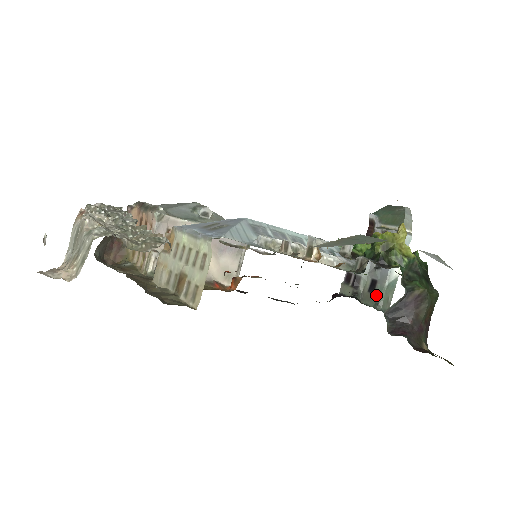
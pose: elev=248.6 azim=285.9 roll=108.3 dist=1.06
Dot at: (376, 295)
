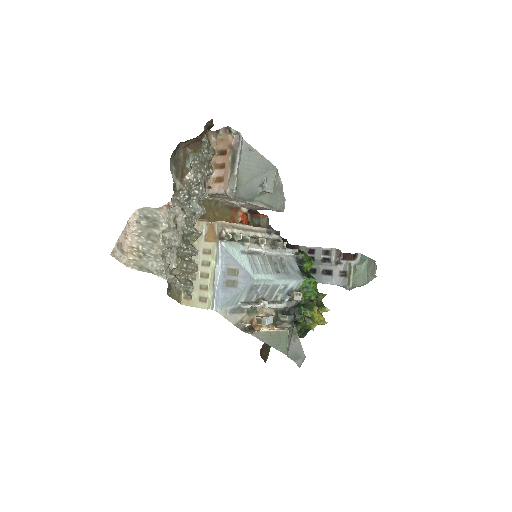
Dot at: occluded
